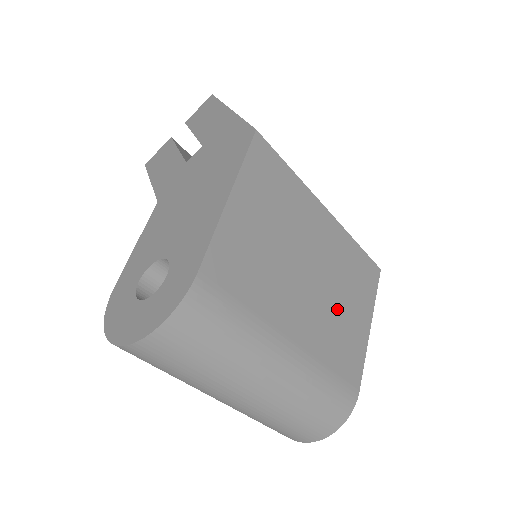
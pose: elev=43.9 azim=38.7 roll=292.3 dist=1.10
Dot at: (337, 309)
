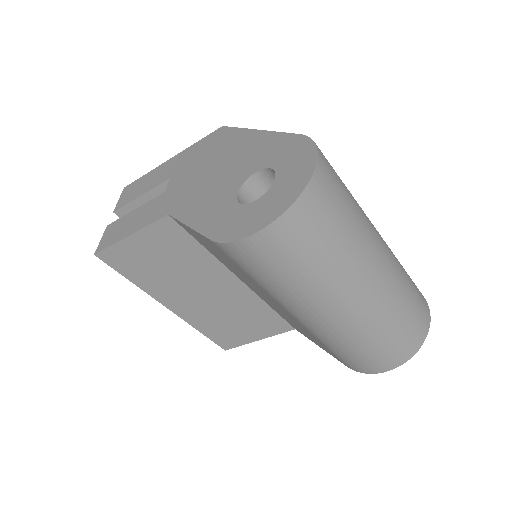
Dot at: occluded
